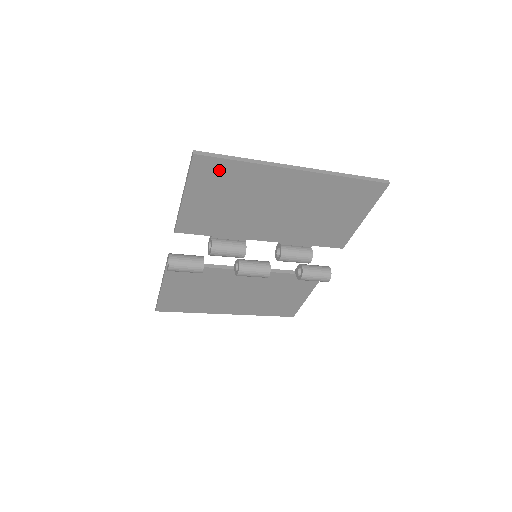
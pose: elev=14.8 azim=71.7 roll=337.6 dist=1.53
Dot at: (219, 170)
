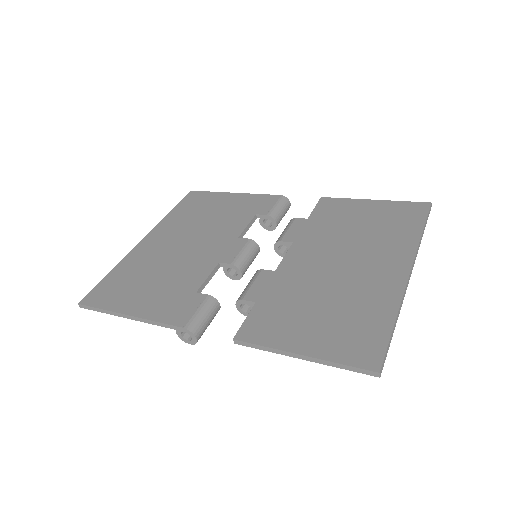
Dot at: (368, 342)
